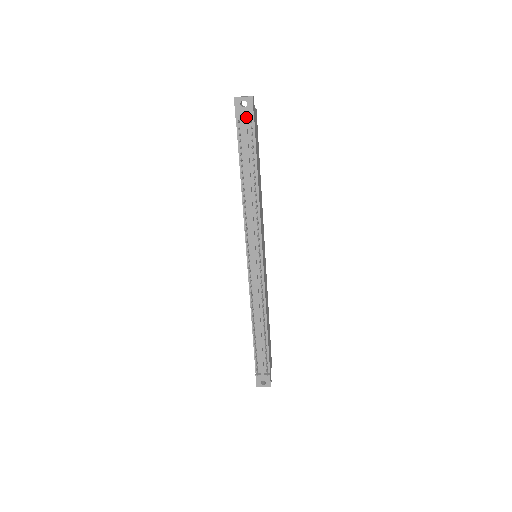
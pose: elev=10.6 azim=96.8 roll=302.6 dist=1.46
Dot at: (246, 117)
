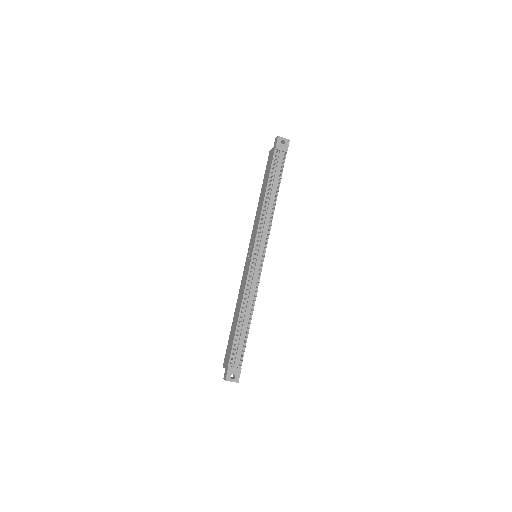
Dot at: (282, 151)
